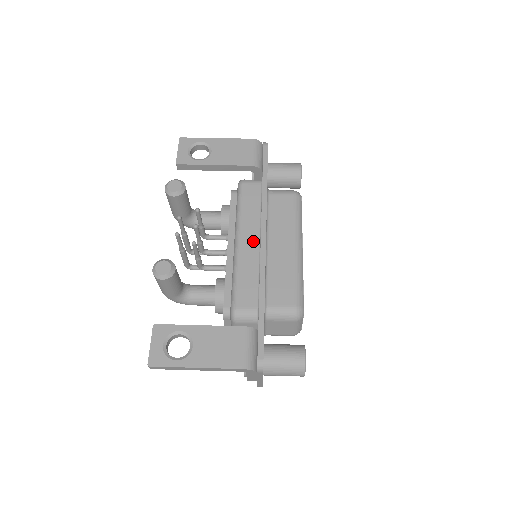
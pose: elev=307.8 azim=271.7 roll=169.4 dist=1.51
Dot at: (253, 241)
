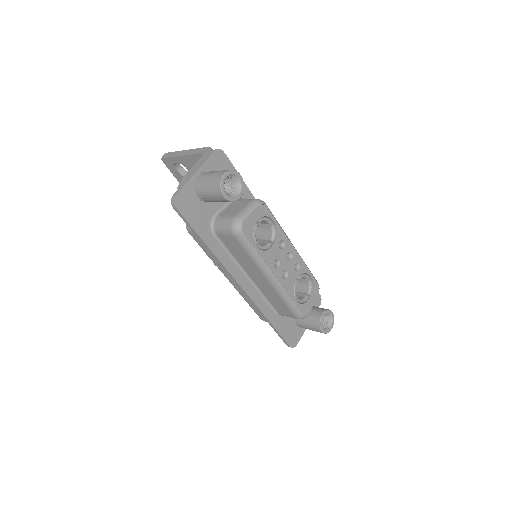
Dot at: occluded
